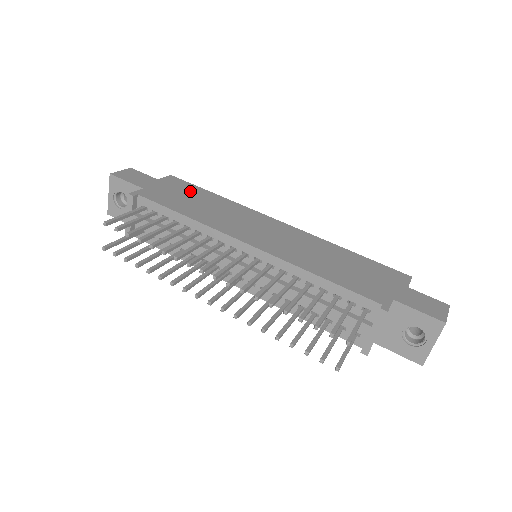
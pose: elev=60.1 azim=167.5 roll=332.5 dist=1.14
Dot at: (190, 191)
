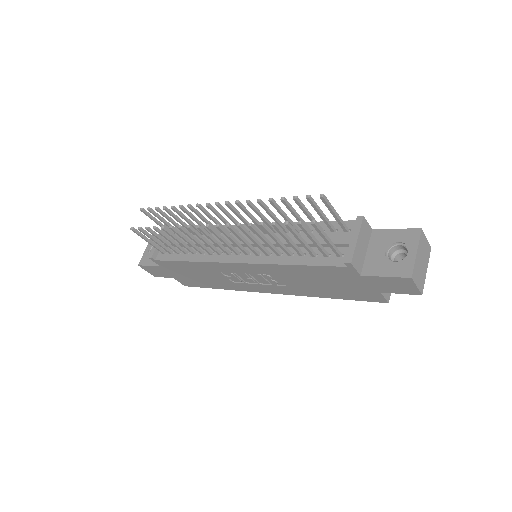
Dot at: occluded
